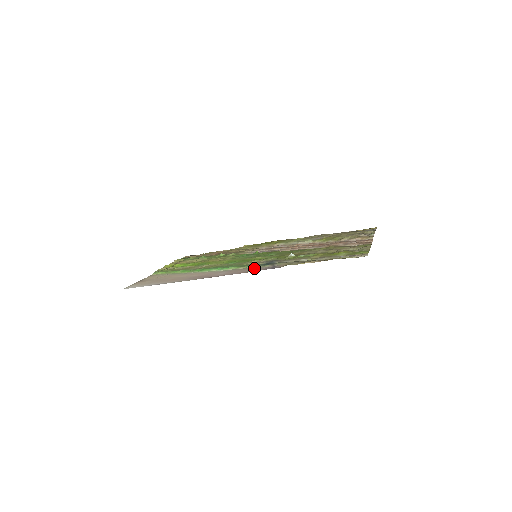
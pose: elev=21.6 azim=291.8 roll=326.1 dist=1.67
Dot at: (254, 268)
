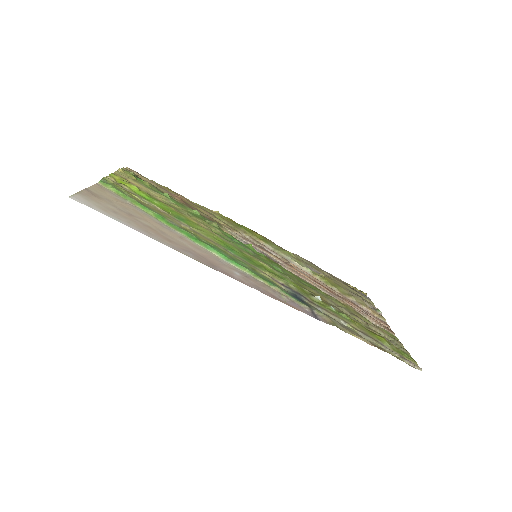
Dot at: (286, 297)
